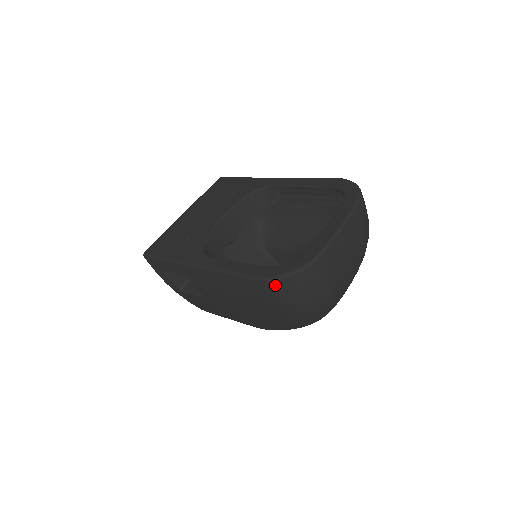
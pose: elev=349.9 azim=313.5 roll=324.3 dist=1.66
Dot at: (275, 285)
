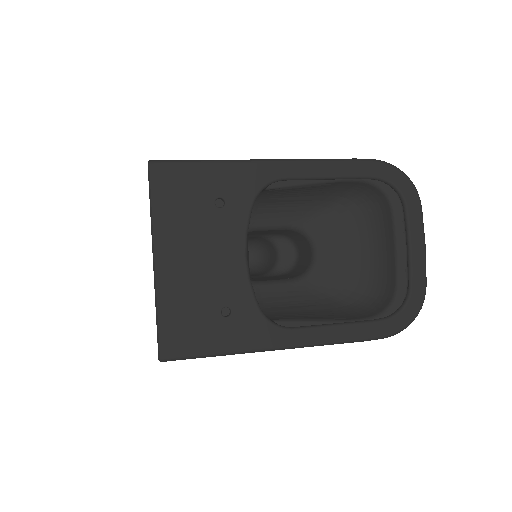
Dot at: occluded
